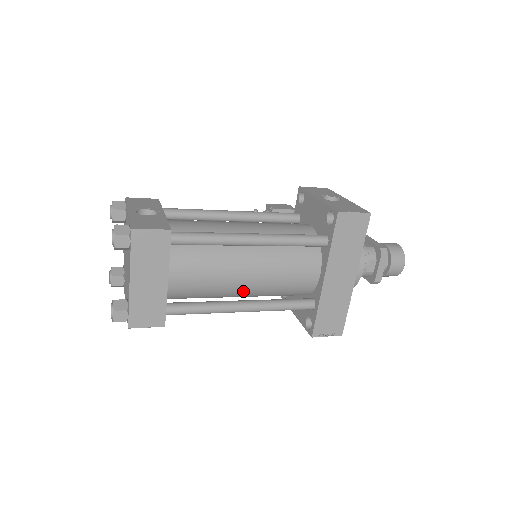
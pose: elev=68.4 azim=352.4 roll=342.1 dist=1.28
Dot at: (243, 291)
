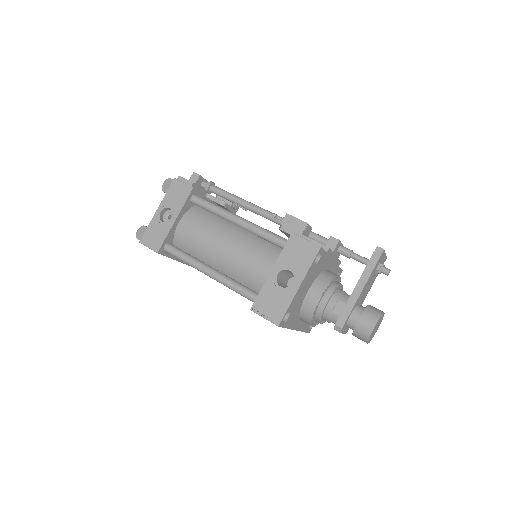
Dot at: occluded
